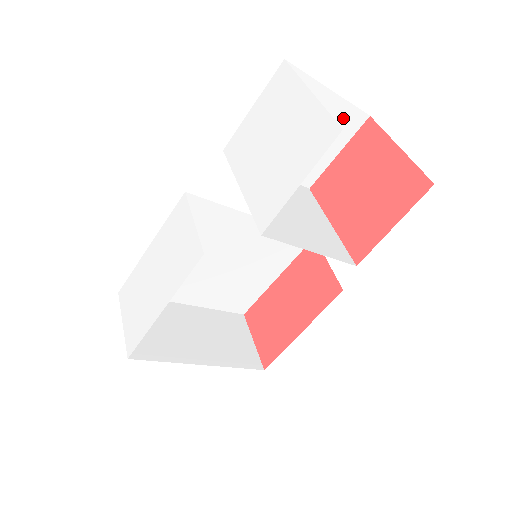
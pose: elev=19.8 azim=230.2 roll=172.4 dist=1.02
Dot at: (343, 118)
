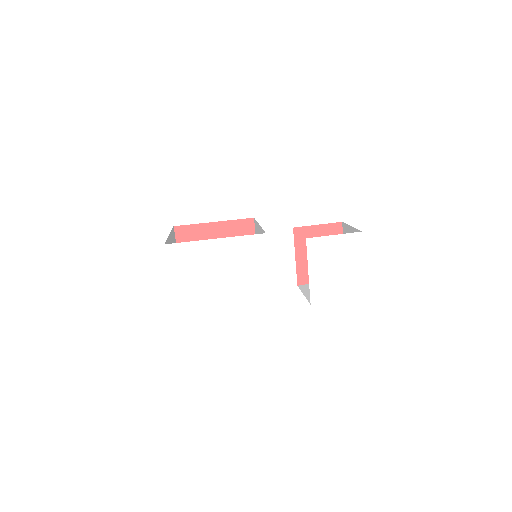
Dot at: occluded
